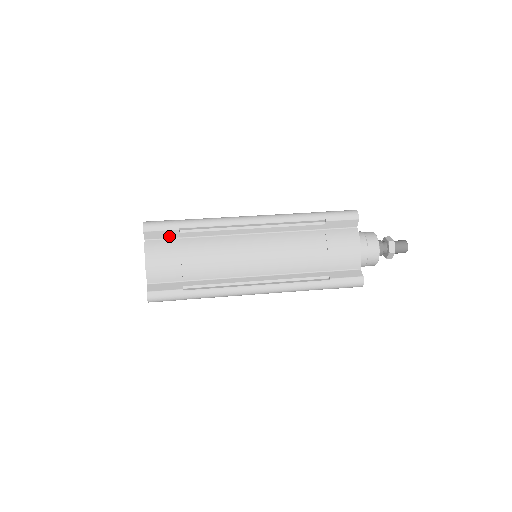
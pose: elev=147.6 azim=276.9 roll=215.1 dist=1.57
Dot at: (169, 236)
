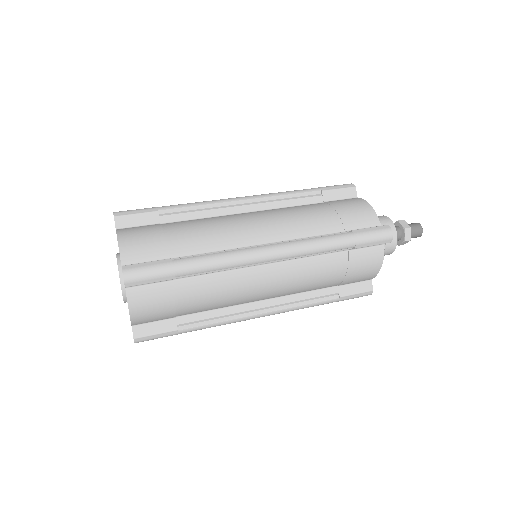
Dot at: (146, 222)
